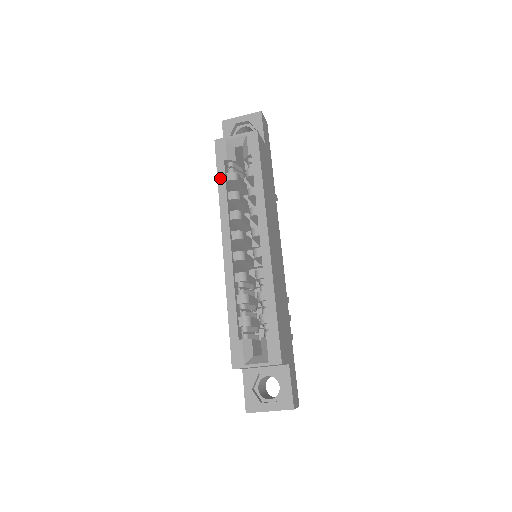
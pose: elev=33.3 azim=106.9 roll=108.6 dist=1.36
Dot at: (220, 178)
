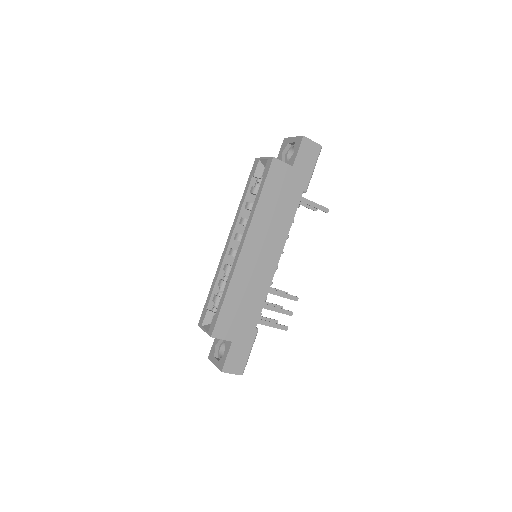
Dot at: (245, 190)
